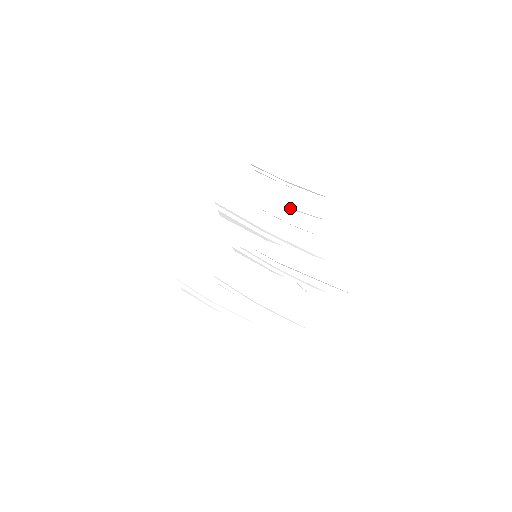
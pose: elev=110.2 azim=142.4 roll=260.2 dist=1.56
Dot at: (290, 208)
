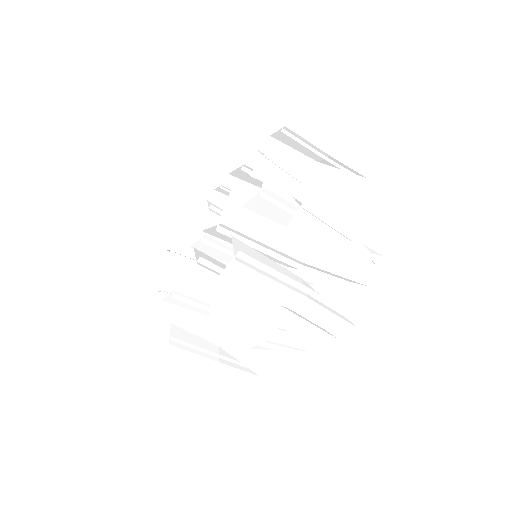
Dot at: occluded
